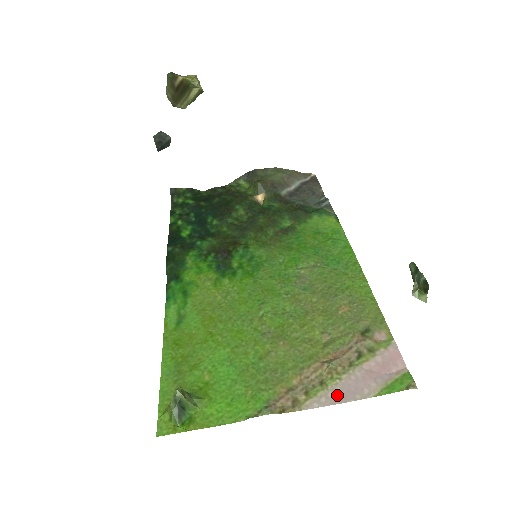
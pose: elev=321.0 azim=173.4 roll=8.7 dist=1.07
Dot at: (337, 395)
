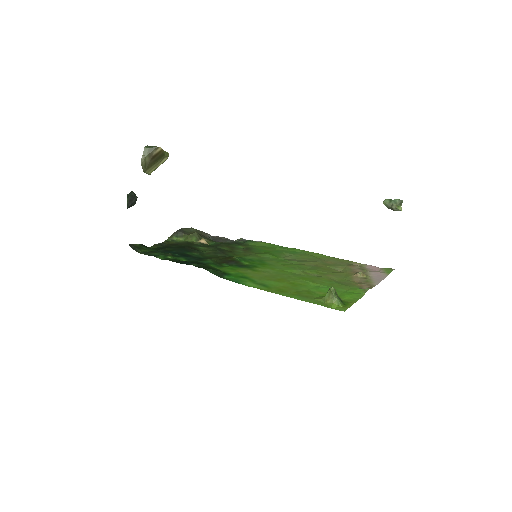
Dot at: (377, 279)
